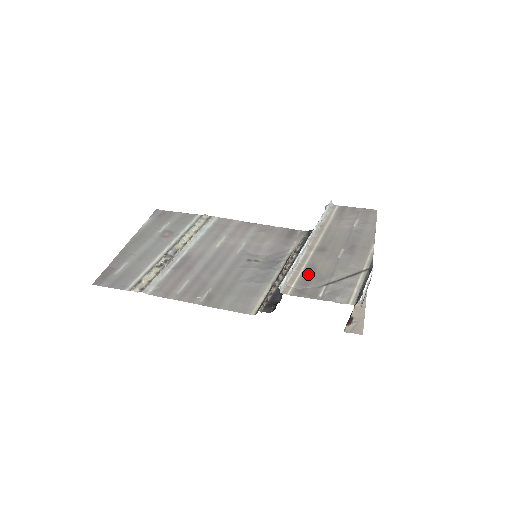
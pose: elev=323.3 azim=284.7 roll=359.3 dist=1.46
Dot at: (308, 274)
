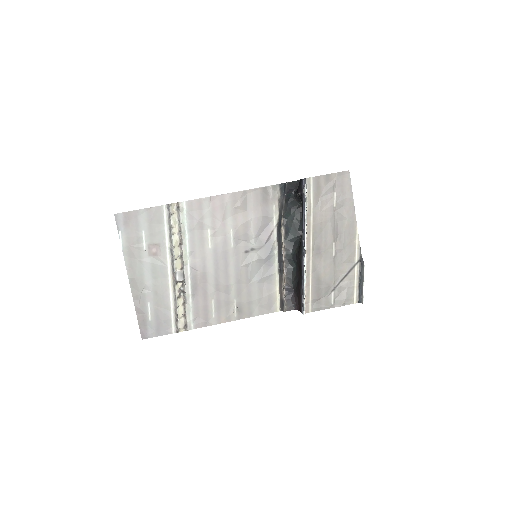
Dot at: (317, 285)
